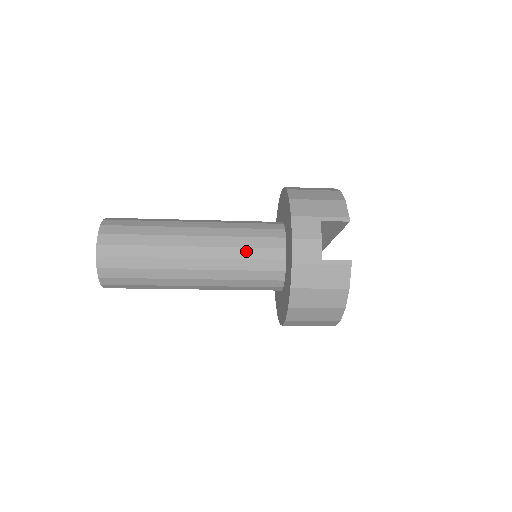
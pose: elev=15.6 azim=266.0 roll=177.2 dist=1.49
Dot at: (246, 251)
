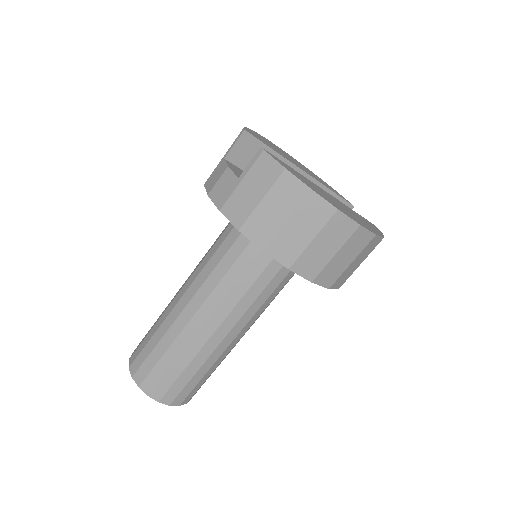
Dot at: (217, 254)
